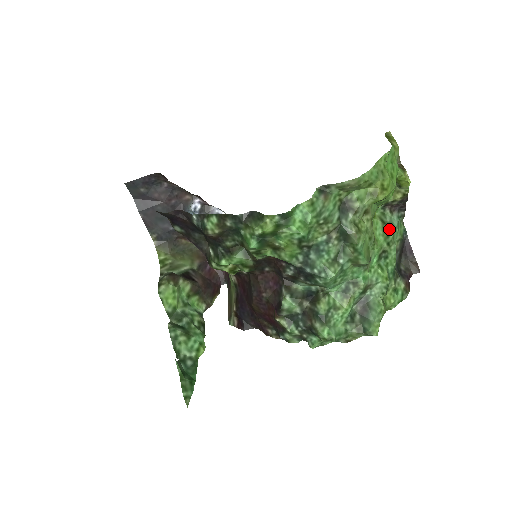
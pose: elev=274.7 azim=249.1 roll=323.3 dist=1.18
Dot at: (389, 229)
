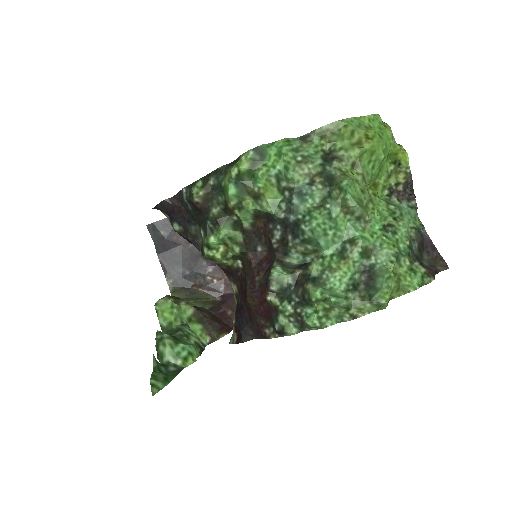
Dot at: (395, 208)
